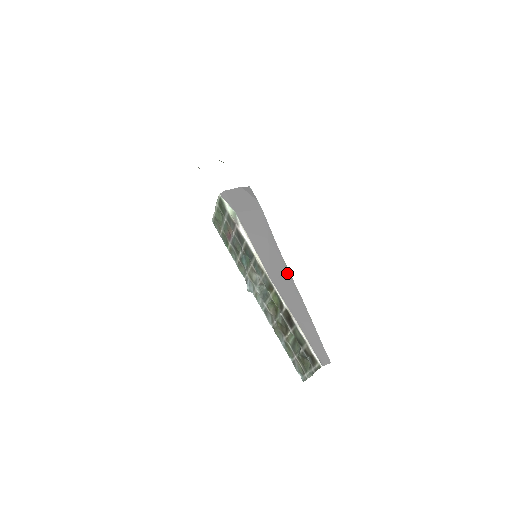
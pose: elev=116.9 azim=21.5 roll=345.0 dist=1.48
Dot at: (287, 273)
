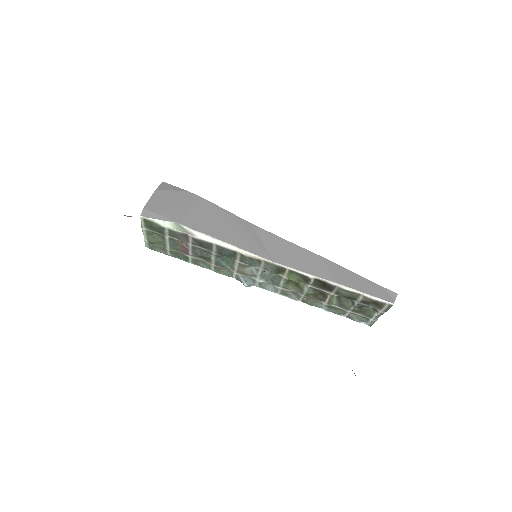
Dot at: (284, 243)
